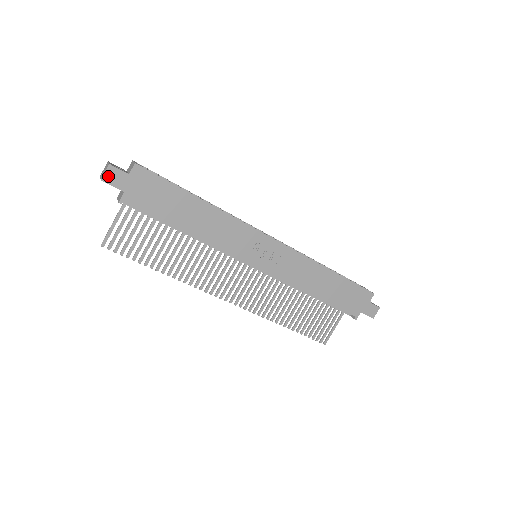
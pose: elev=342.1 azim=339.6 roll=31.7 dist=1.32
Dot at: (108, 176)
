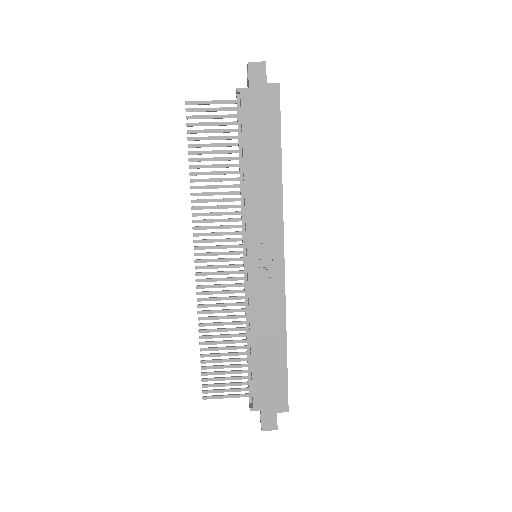
Dot at: (255, 66)
